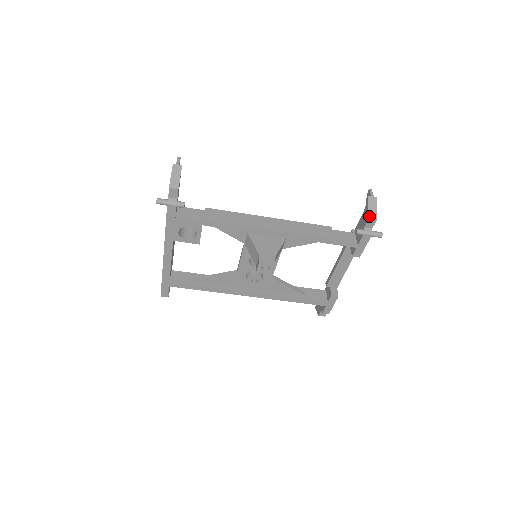
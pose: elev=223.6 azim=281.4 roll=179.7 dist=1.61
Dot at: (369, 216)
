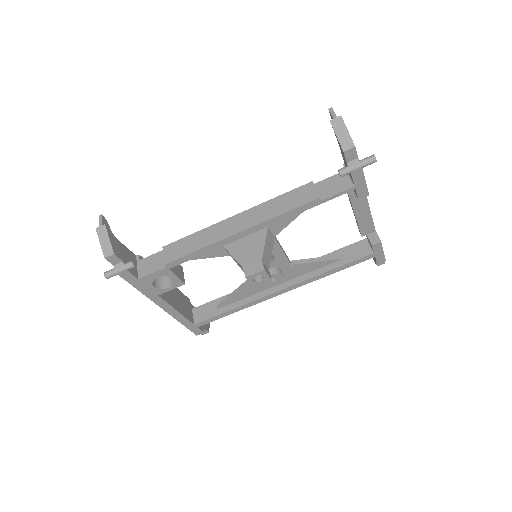
Dot at: (342, 147)
